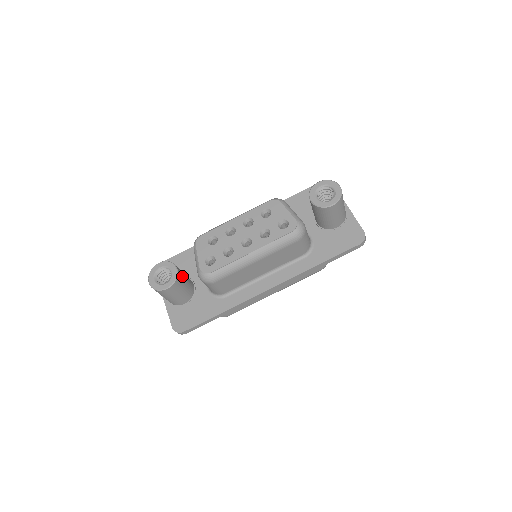
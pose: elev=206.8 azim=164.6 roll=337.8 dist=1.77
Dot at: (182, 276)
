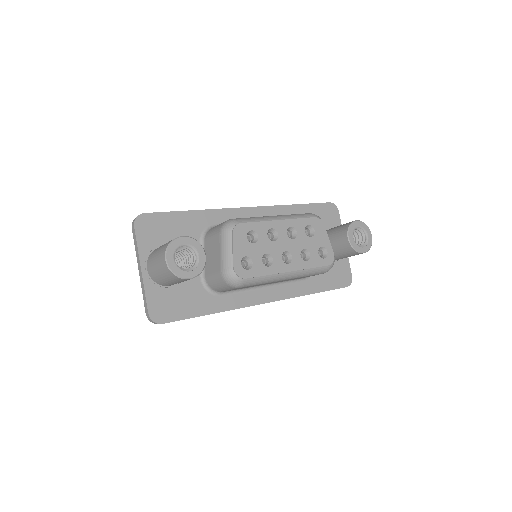
Dot at: occluded
